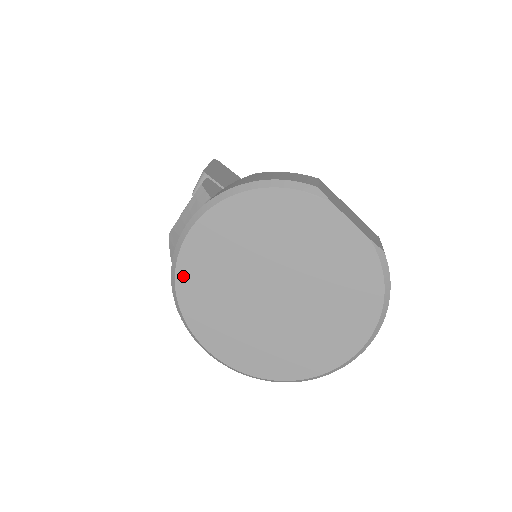
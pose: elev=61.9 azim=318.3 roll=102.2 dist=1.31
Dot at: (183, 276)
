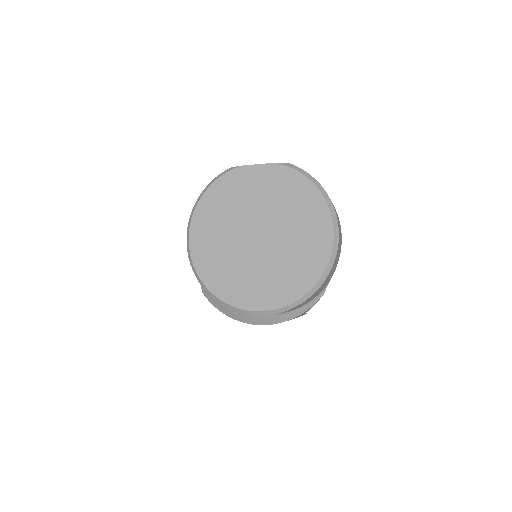
Dot at: (206, 277)
